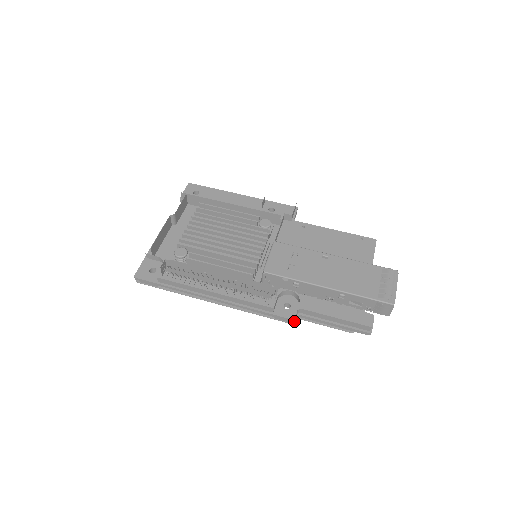
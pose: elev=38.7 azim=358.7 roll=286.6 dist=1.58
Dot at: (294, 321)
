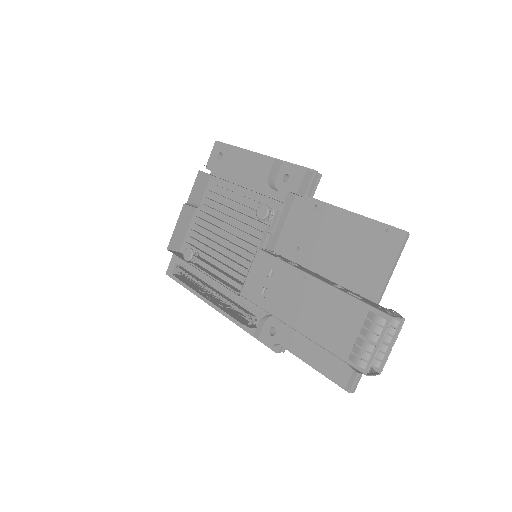
Dot at: (277, 352)
